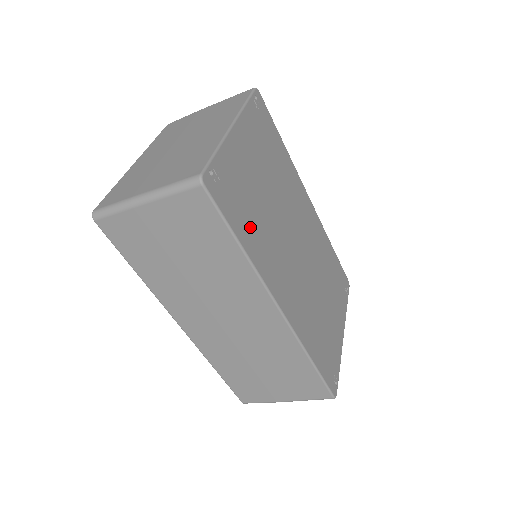
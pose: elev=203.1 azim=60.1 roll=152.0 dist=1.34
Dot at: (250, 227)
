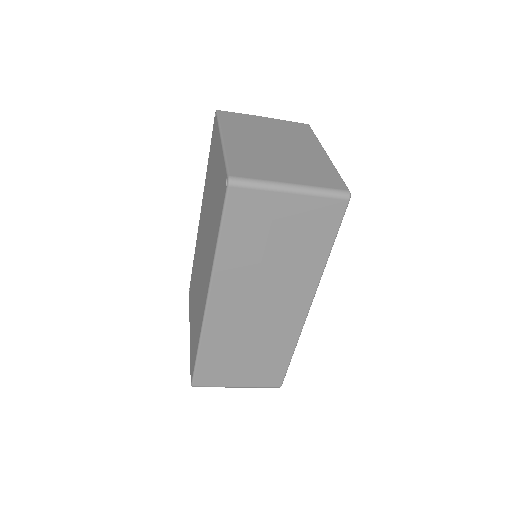
Dot at: occluded
